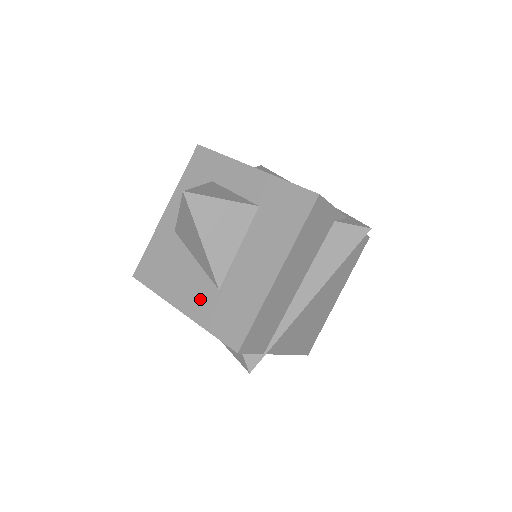
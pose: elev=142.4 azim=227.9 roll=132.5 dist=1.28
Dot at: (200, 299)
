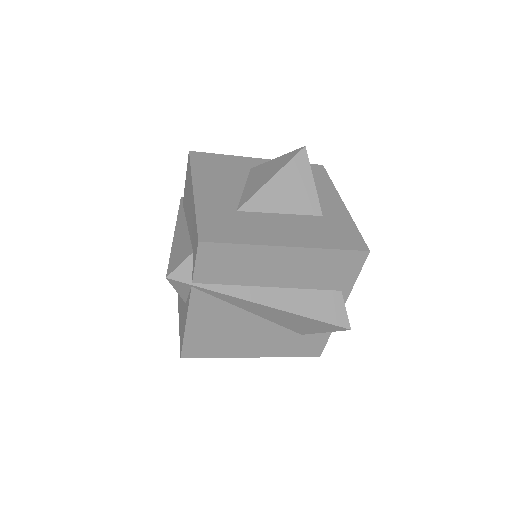
Dot at: (217, 200)
